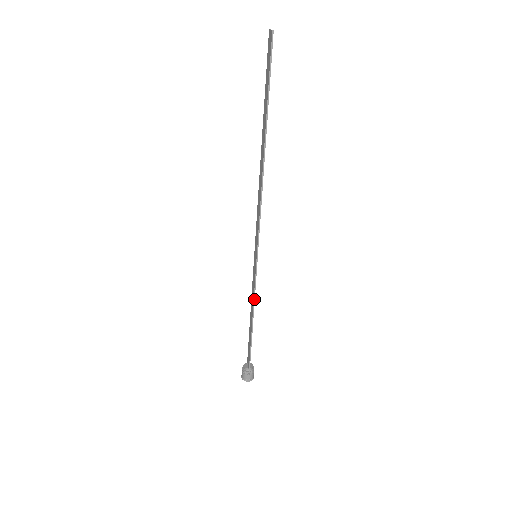
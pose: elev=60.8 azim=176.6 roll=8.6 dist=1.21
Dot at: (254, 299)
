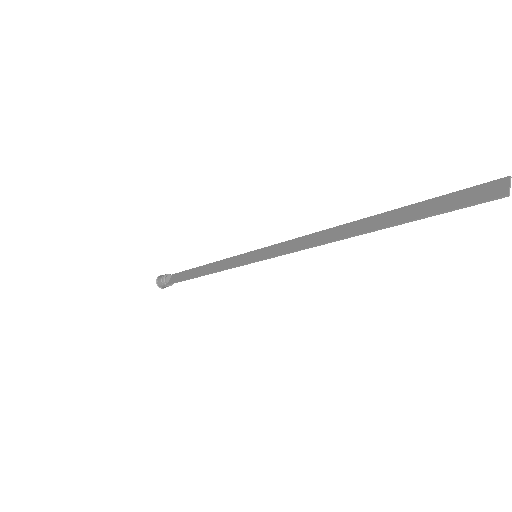
Dot at: (220, 271)
